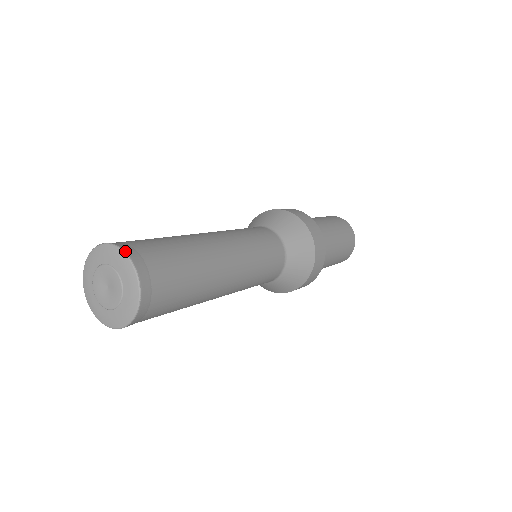
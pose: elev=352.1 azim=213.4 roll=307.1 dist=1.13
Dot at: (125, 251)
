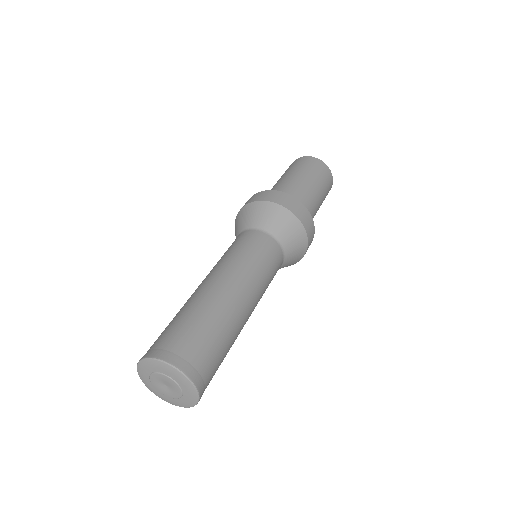
Dot at: (156, 358)
